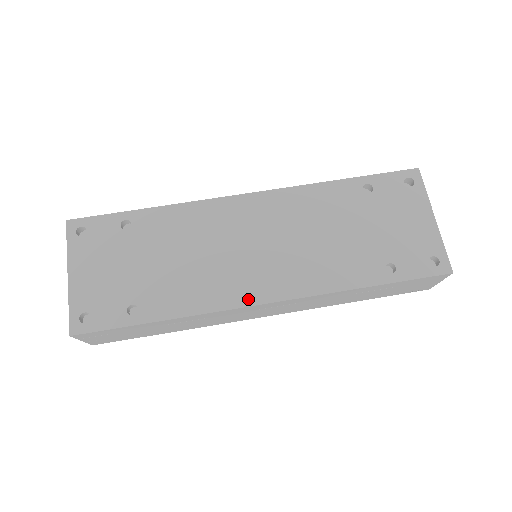
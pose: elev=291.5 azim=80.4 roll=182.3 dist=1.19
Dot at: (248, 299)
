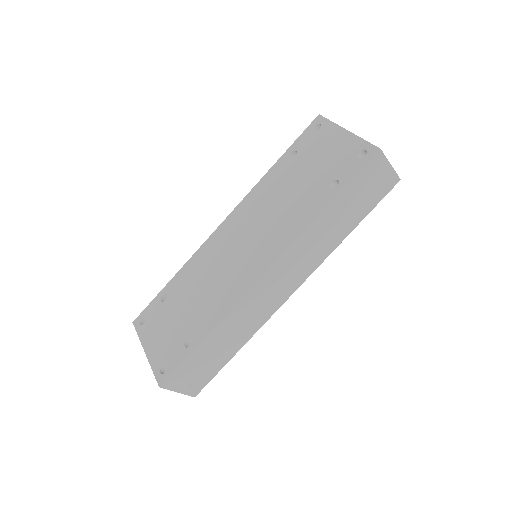
Dot at: (252, 280)
